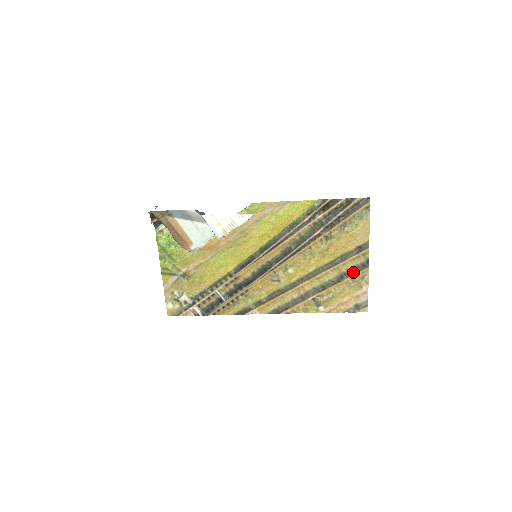
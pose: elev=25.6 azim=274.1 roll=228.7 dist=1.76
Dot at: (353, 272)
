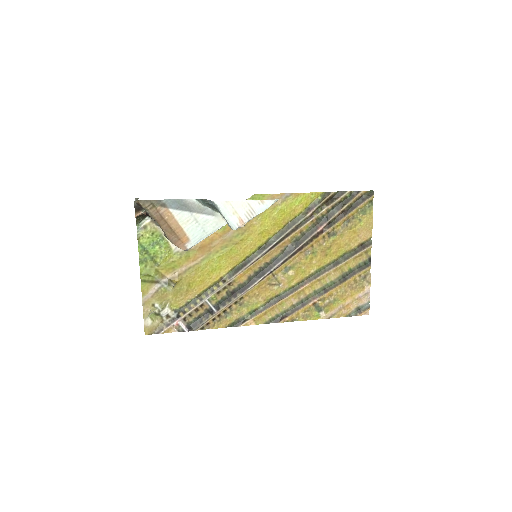
Dot at: (355, 272)
